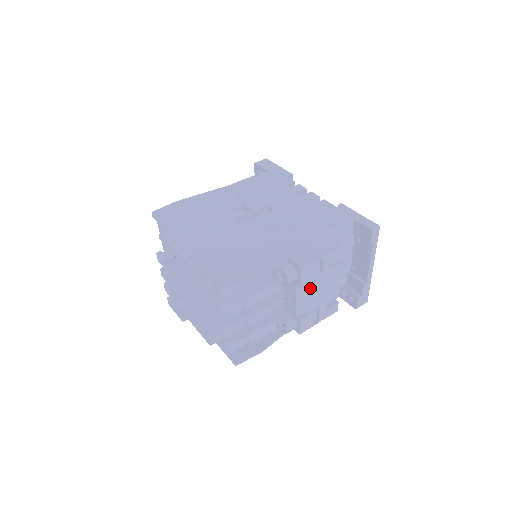
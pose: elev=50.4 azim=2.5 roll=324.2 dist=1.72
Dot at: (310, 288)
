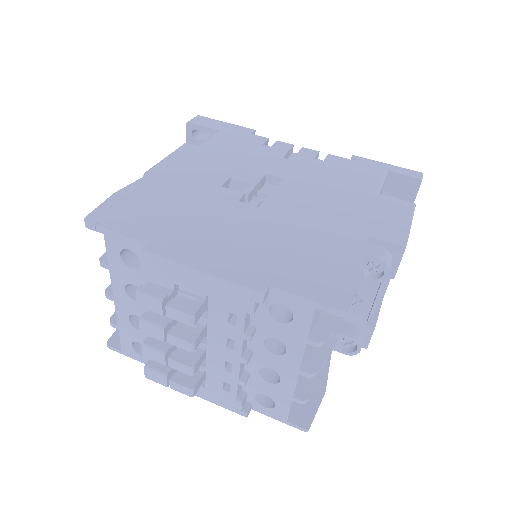
Dot at: occluded
